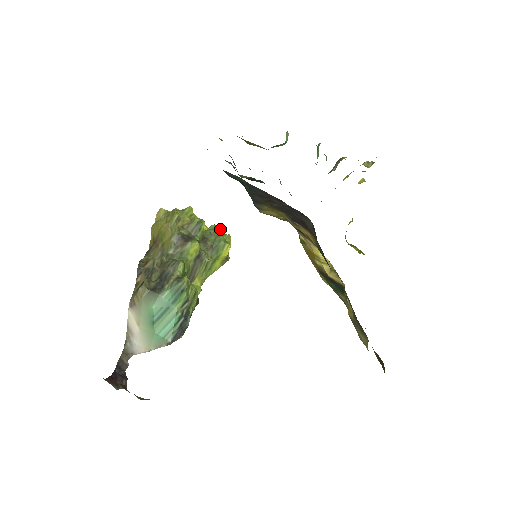
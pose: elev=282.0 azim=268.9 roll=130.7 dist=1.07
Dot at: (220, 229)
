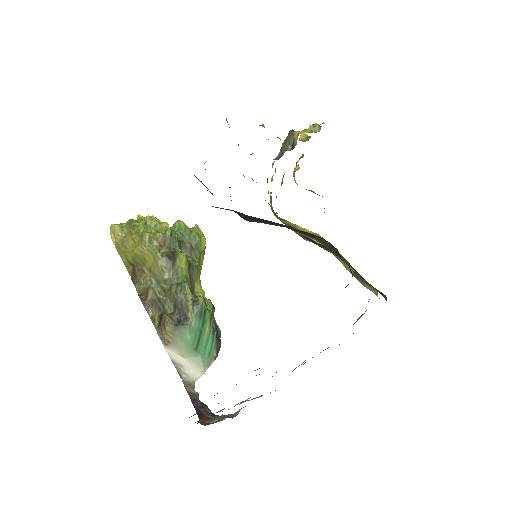
Dot at: (184, 223)
